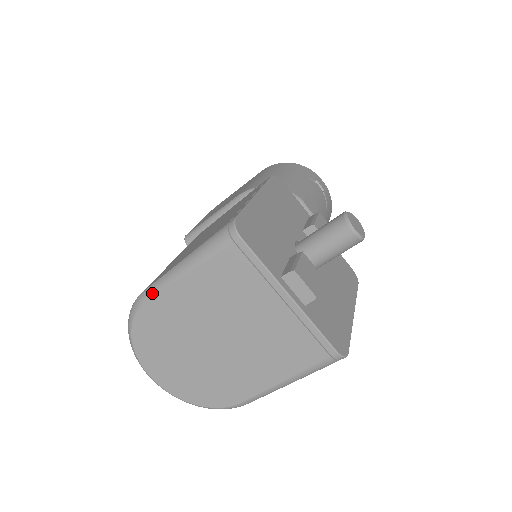
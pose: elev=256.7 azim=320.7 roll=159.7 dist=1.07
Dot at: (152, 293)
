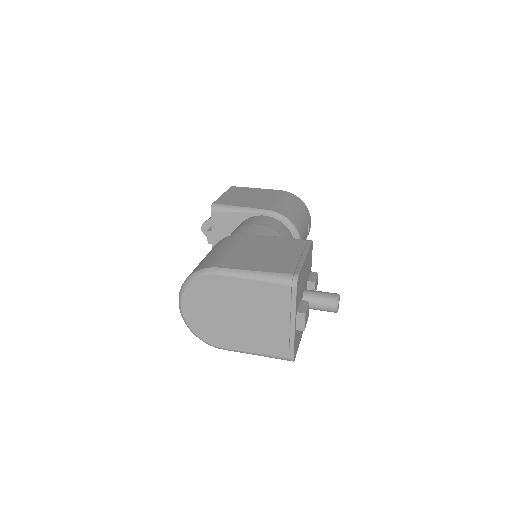
Dot at: (225, 273)
